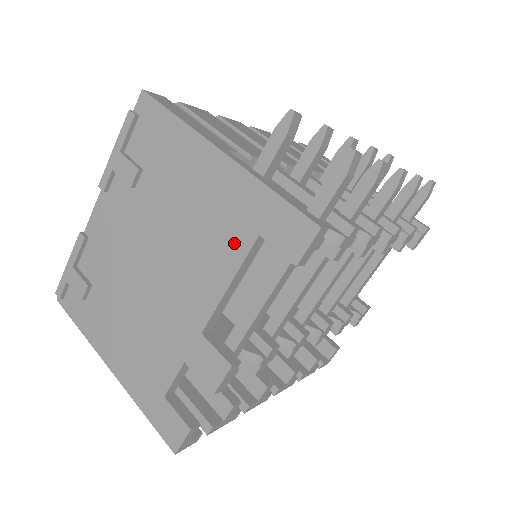
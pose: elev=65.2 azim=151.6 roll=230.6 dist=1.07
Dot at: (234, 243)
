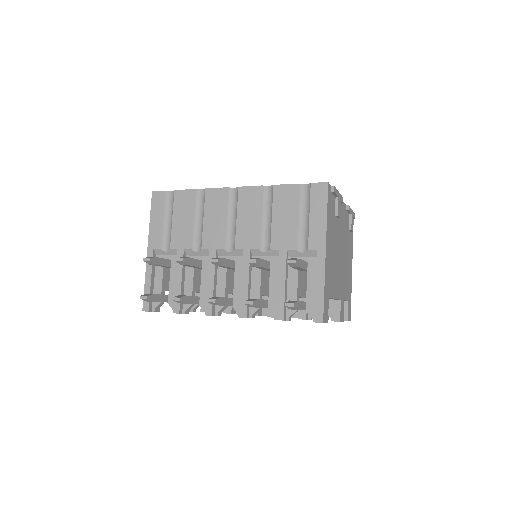
Dot at: occluded
